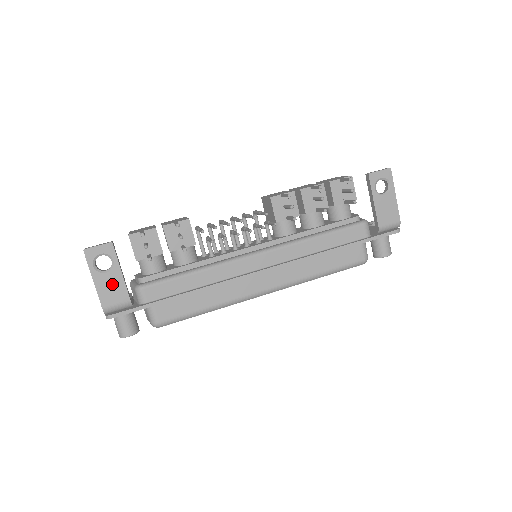
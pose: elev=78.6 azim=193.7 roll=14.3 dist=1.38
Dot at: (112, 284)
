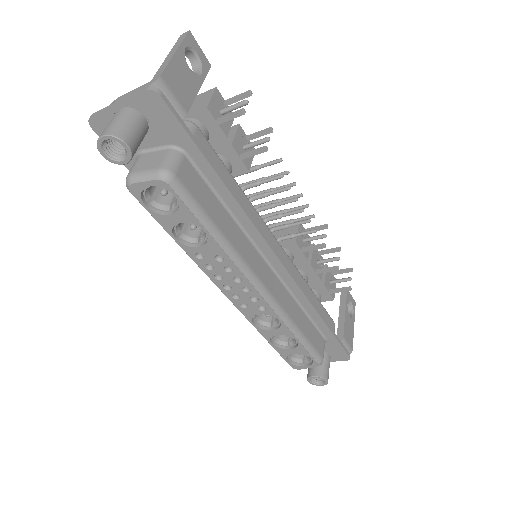
Dot at: (186, 80)
